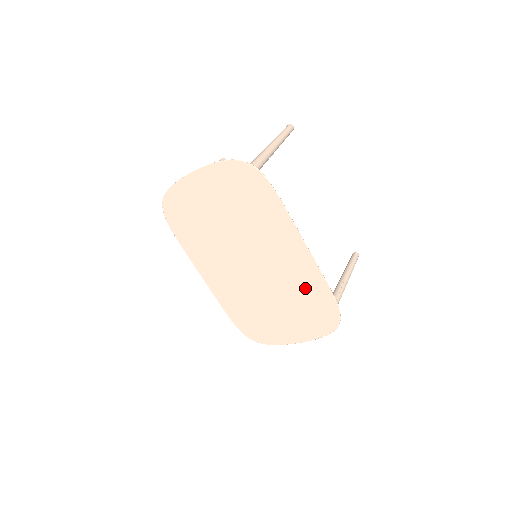
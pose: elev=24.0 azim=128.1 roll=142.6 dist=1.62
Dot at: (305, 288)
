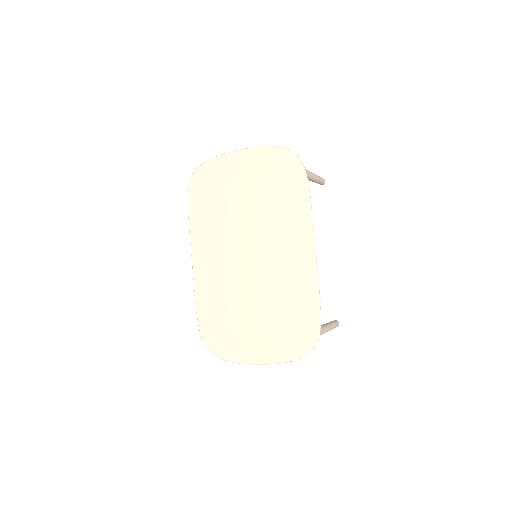
Dot at: (295, 296)
